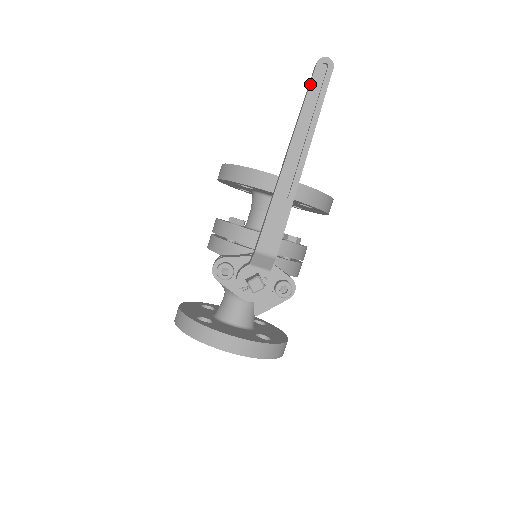
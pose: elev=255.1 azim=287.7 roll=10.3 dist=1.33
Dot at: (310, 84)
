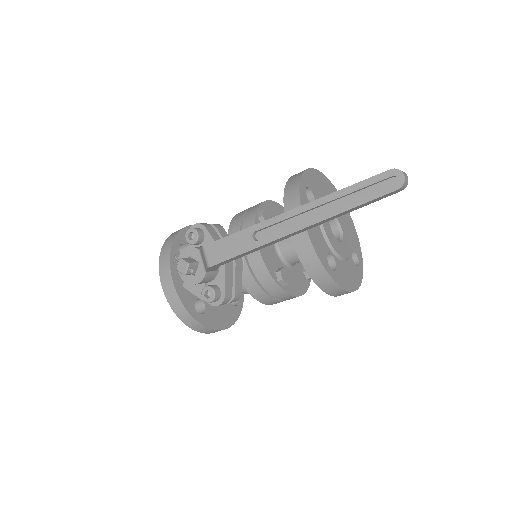
Dot at: (364, 180)
